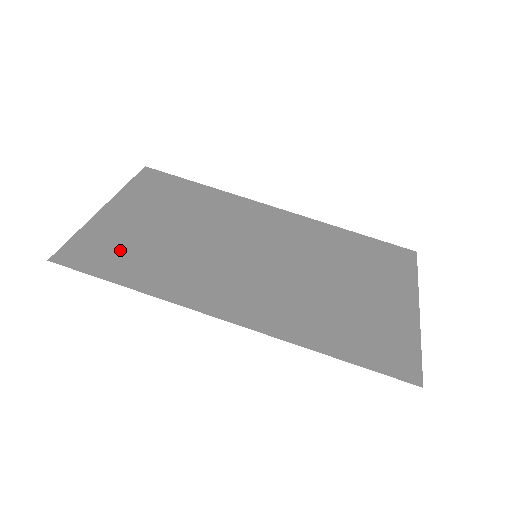
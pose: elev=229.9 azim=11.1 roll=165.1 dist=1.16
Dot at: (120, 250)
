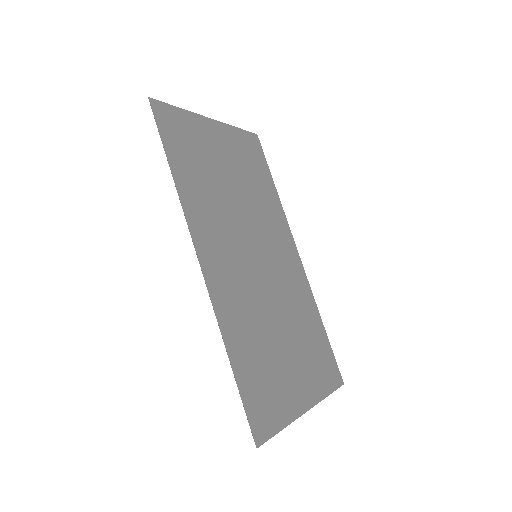
Dot at: (191, 148)
